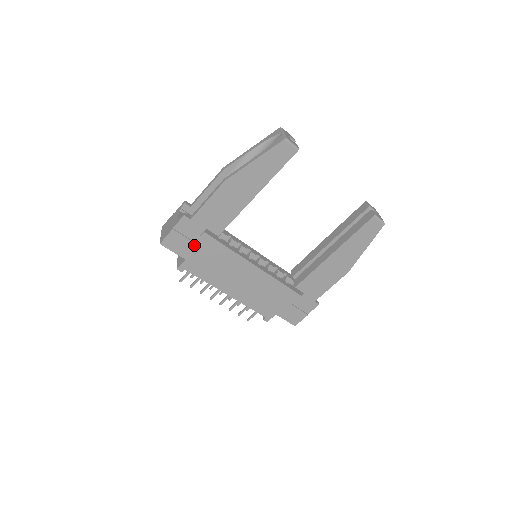
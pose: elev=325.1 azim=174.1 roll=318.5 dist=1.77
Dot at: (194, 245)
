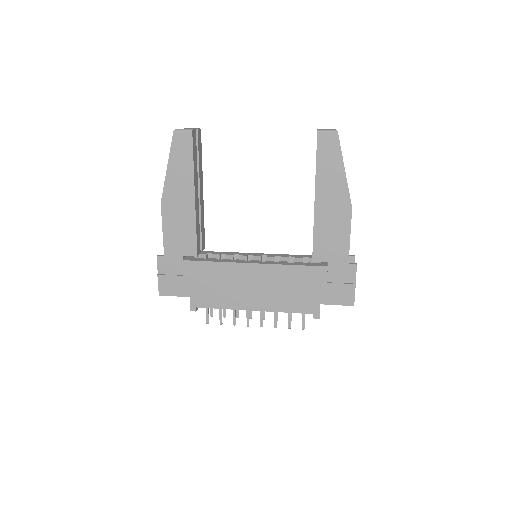
Dot at: (185, 278)
